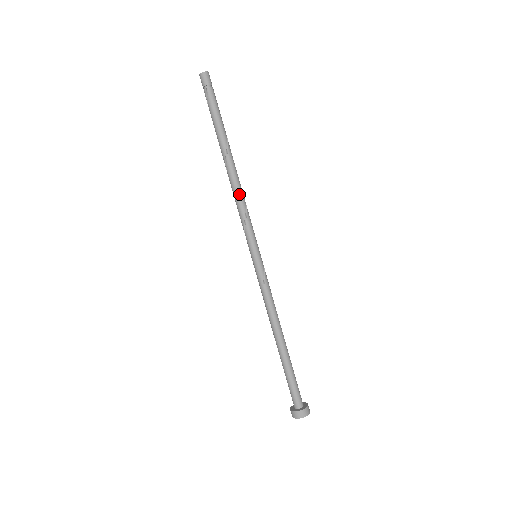
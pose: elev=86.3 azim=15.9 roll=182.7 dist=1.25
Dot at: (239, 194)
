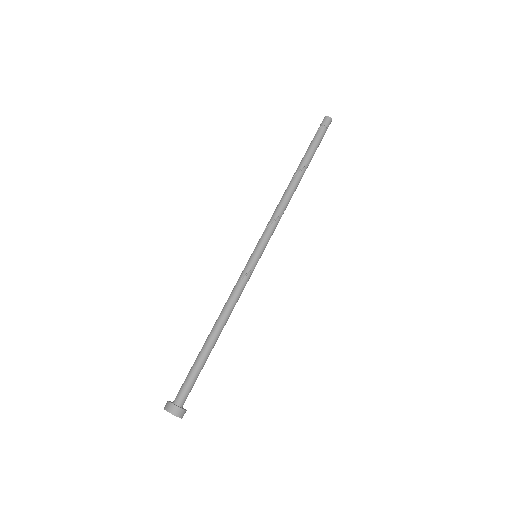
Dot at: (282, 203)
